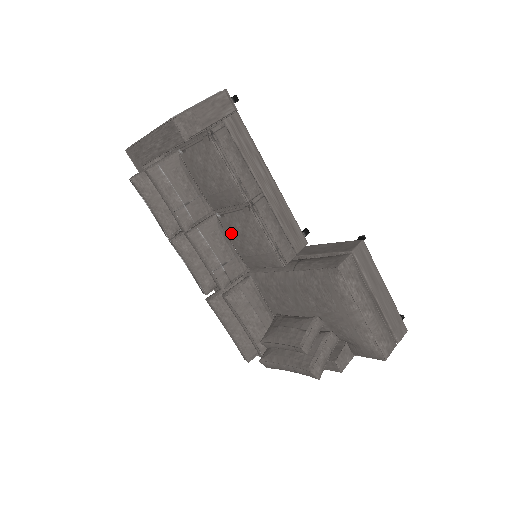
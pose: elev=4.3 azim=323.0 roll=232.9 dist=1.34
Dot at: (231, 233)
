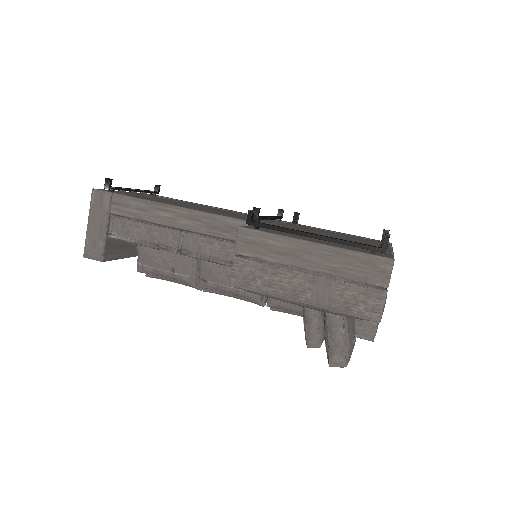
Dot at: occluded
